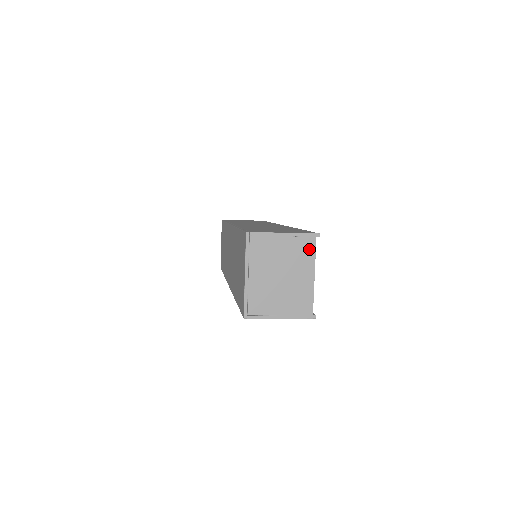
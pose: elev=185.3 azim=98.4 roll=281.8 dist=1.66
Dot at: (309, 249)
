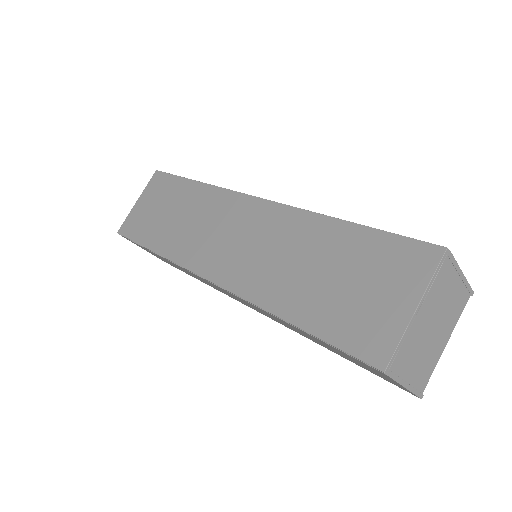
Dot at: (461, 306)
